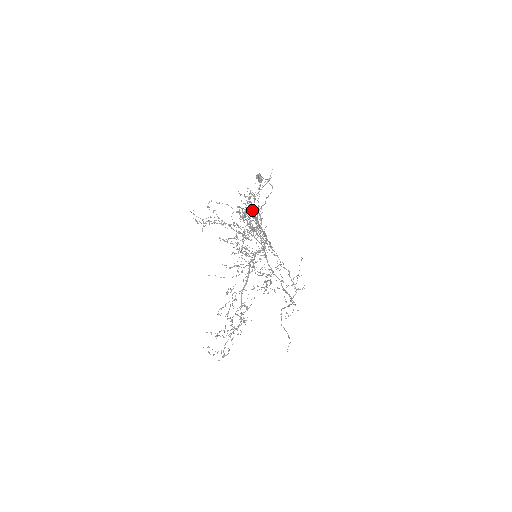
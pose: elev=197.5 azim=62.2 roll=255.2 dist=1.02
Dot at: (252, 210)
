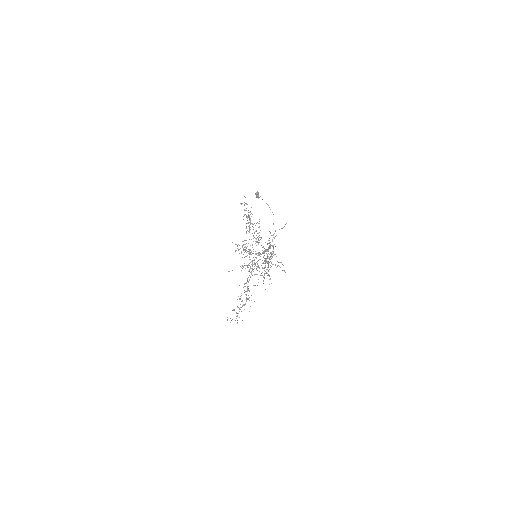
Dot at: (269, 243)
